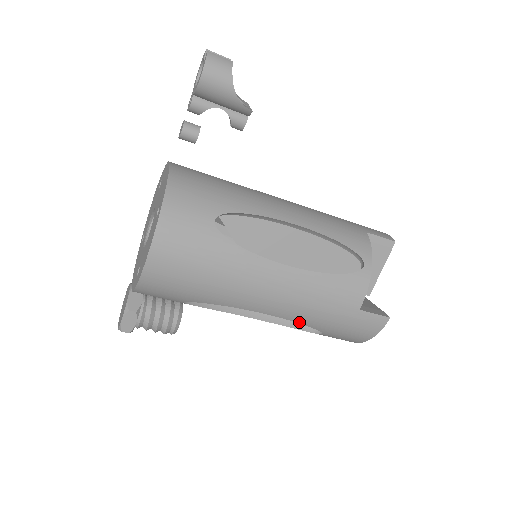
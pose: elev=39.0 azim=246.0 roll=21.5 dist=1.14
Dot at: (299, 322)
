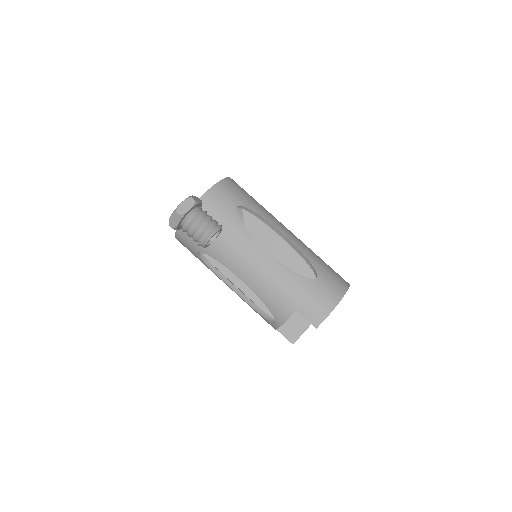
Dot at: (302, 253)
